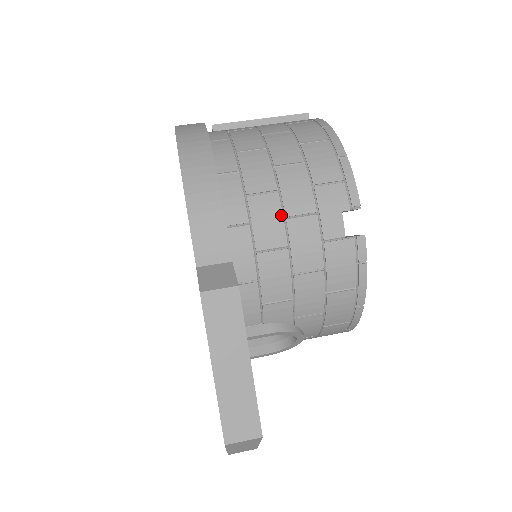
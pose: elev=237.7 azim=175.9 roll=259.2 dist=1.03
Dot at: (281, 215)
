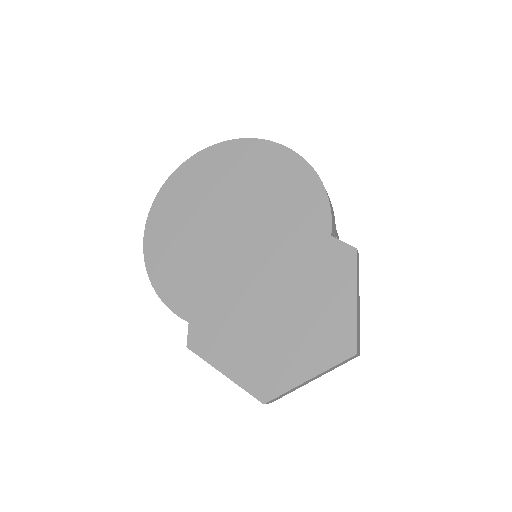
Dot at: occluded
